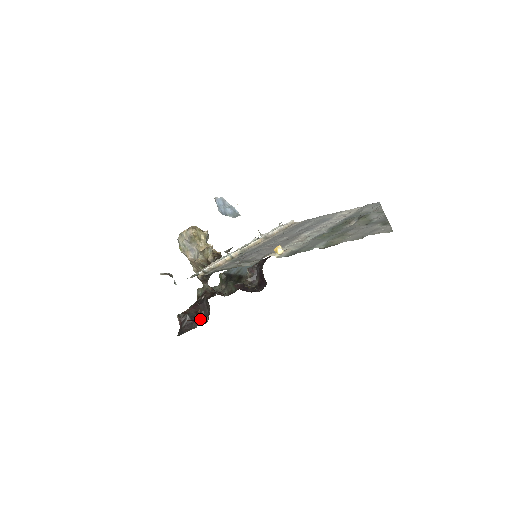
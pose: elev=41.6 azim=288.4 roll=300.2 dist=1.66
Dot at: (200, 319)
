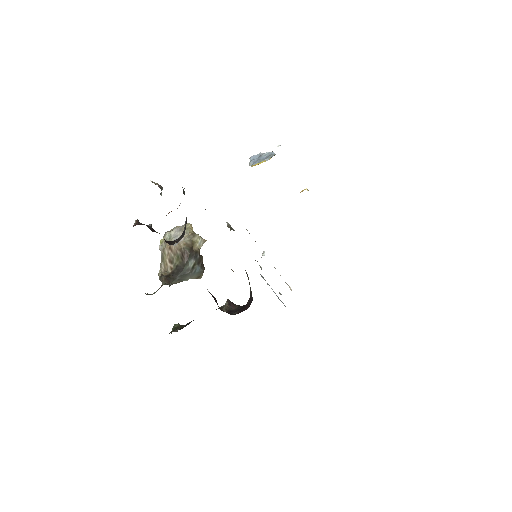
Dot at: occluded
